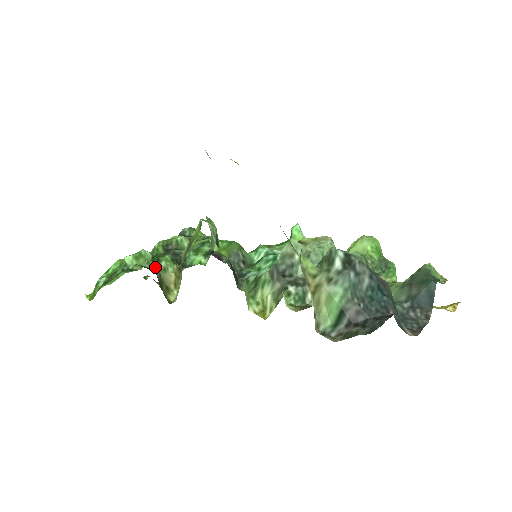
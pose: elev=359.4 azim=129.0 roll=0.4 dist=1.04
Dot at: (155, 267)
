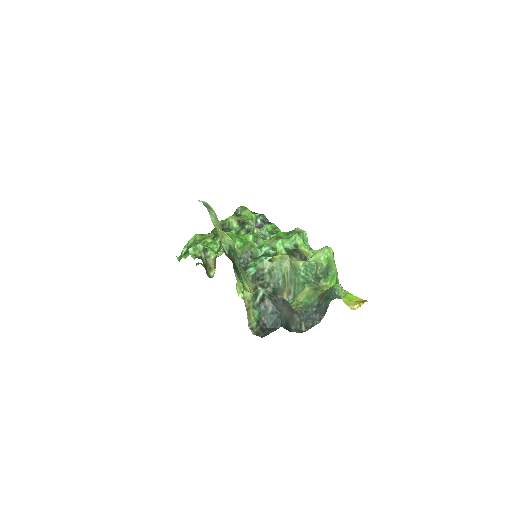
Dot at: (204, 255)
